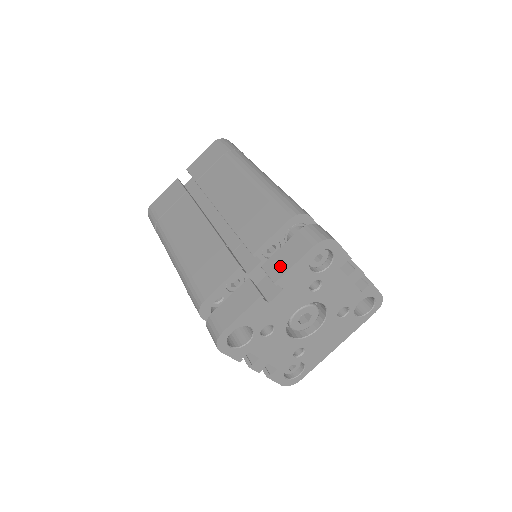
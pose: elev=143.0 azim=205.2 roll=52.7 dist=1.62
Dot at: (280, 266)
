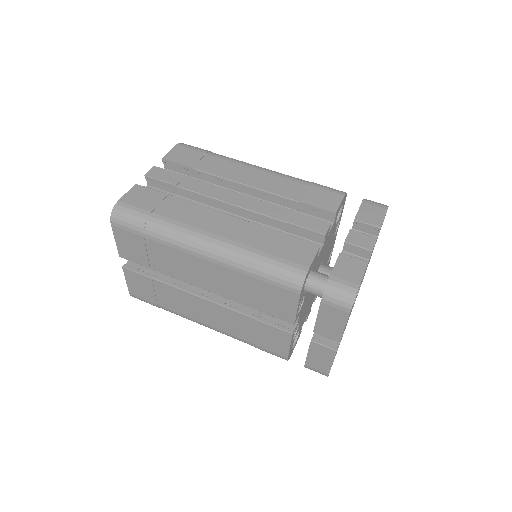
Dot at: (332, 331)
